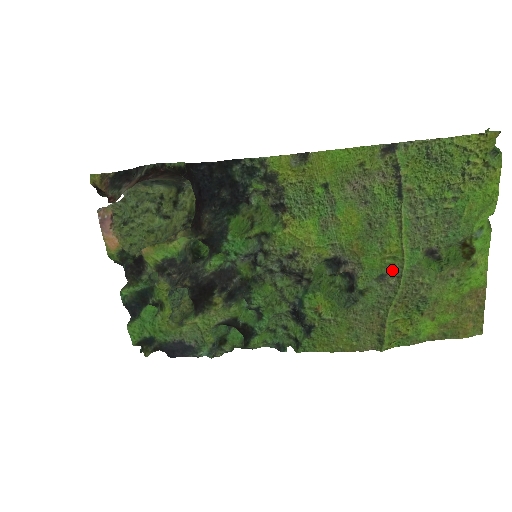
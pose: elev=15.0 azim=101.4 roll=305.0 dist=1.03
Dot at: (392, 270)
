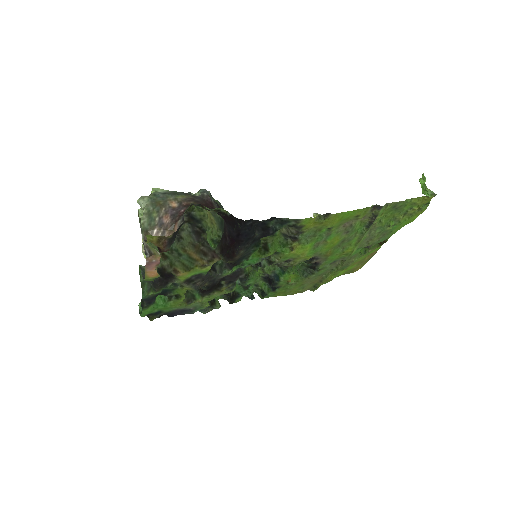
Dot at: (342, 259)
